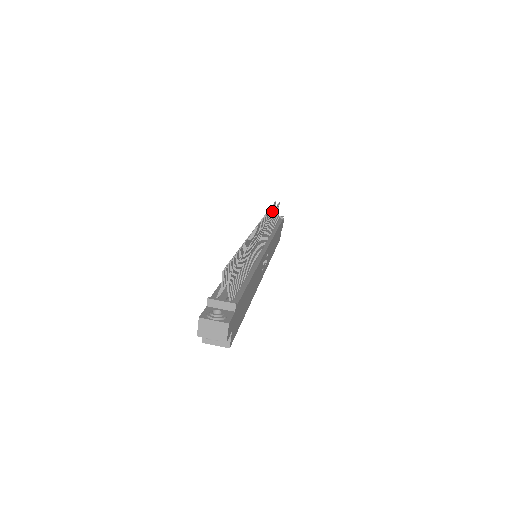
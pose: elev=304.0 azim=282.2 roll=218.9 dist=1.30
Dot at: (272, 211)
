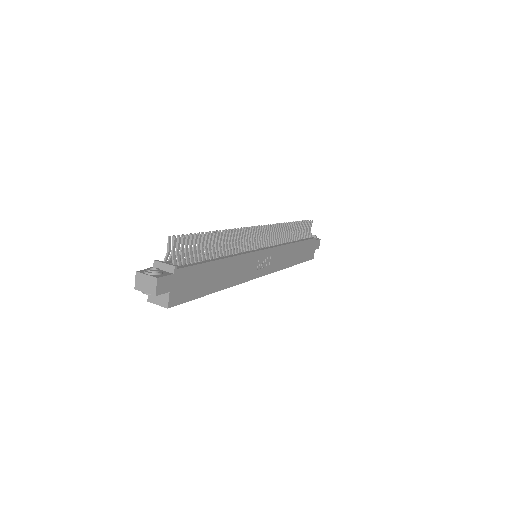
Dot at: occluded
